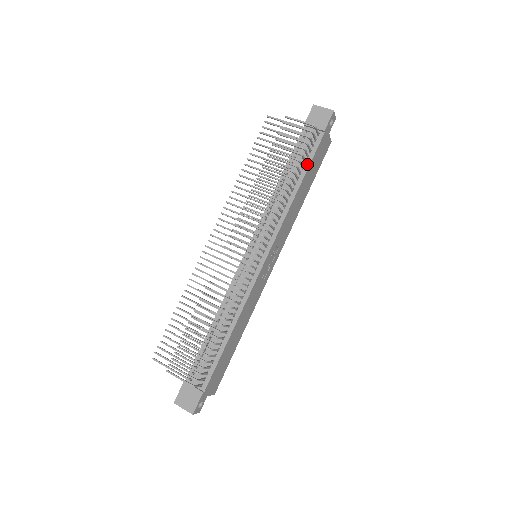
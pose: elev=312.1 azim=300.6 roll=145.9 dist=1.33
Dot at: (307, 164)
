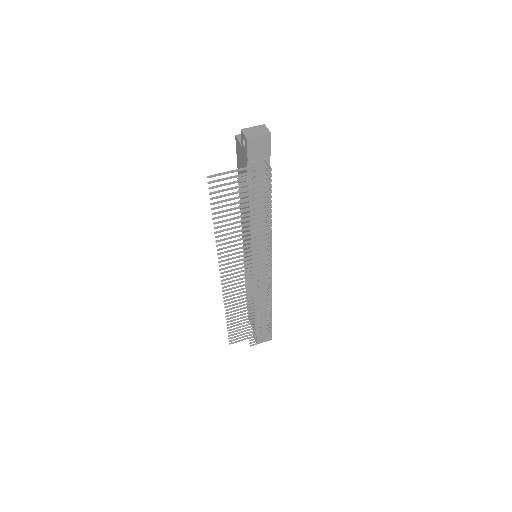
Dot at: occluded
